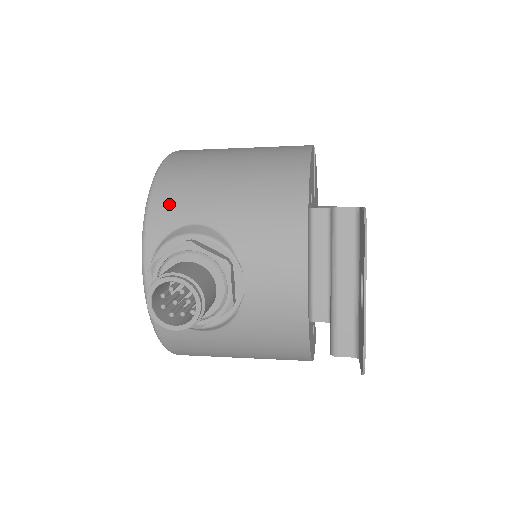
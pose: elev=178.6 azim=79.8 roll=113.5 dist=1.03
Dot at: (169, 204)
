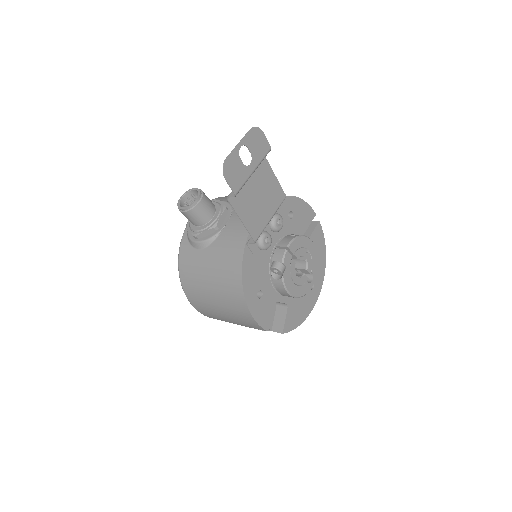
Dot at: (223, 198)
